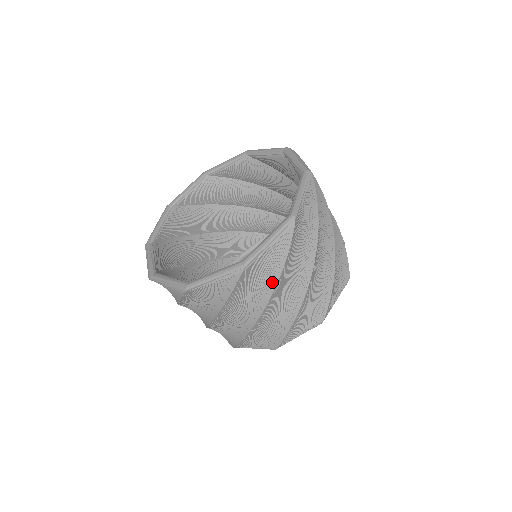
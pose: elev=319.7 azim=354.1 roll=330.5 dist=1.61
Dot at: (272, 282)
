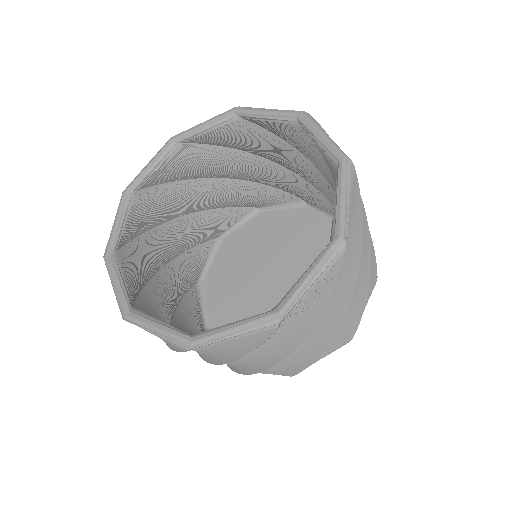
Dot at: occluded
